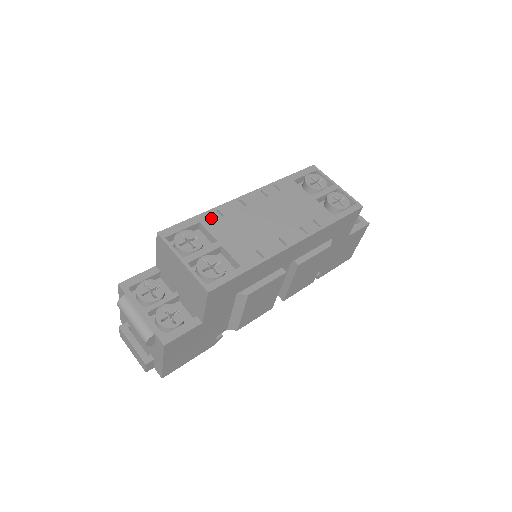
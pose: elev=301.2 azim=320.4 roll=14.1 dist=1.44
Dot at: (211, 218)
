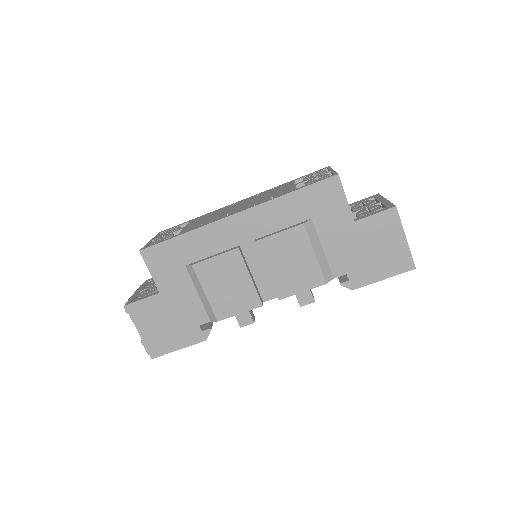
Dot at: occluded
